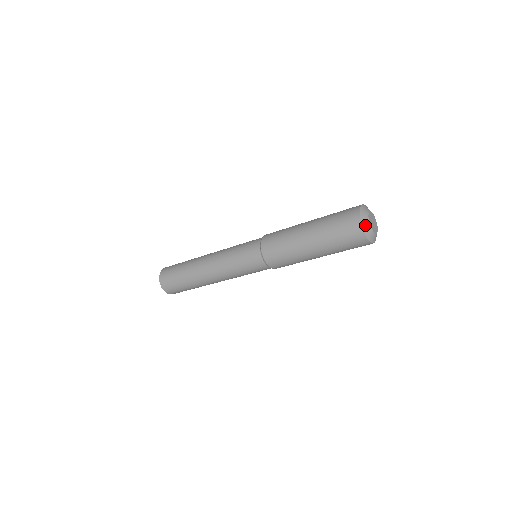
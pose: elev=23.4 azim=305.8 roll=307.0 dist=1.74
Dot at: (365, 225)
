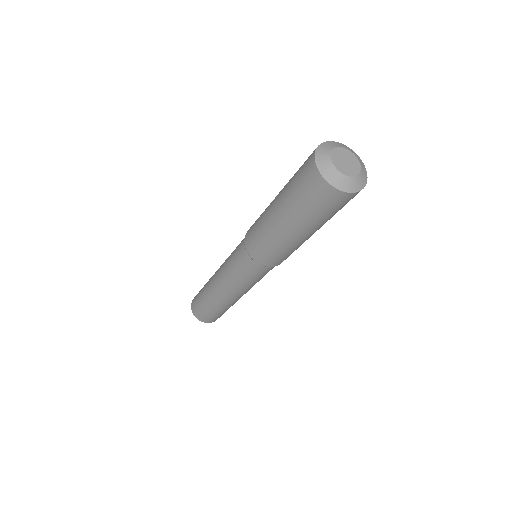
Dot at: (341, 184)
